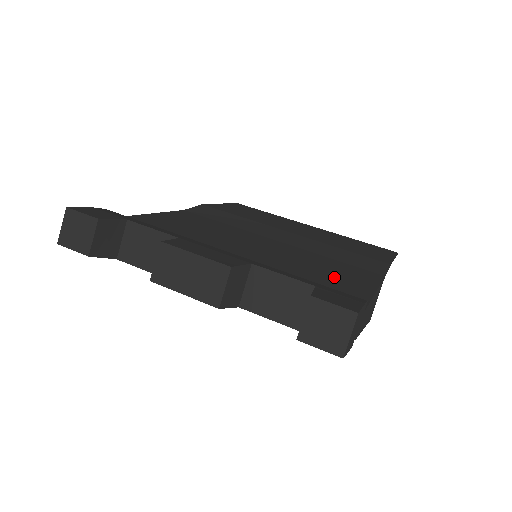
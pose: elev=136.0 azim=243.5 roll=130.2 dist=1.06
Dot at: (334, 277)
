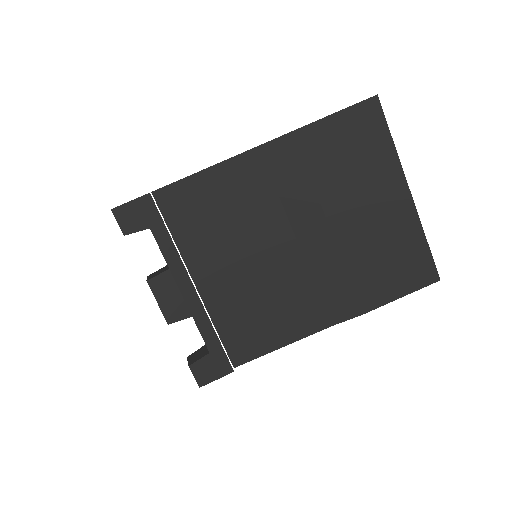
Dot at: (270, 322)
